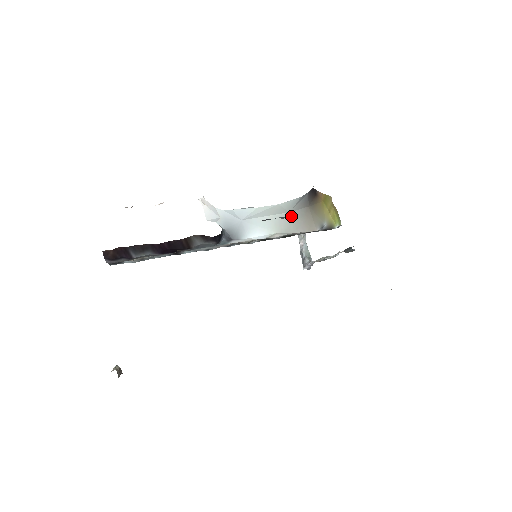
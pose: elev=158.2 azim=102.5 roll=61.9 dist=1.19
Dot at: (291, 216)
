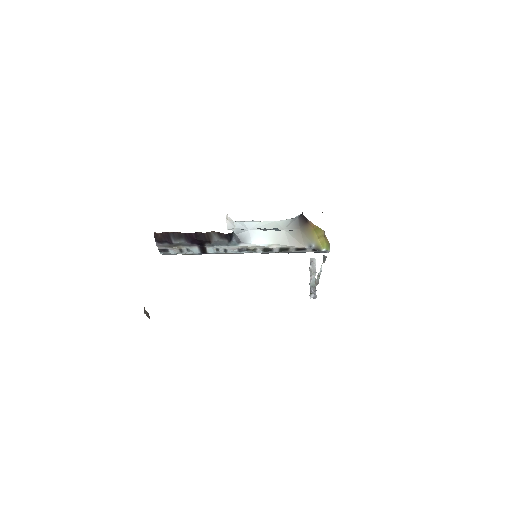
Dot at: (285, 232)
